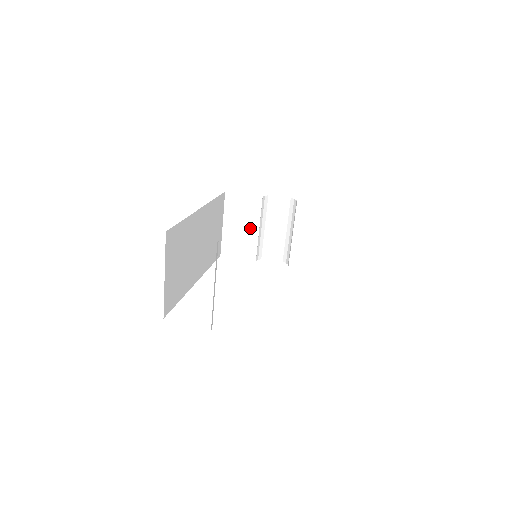
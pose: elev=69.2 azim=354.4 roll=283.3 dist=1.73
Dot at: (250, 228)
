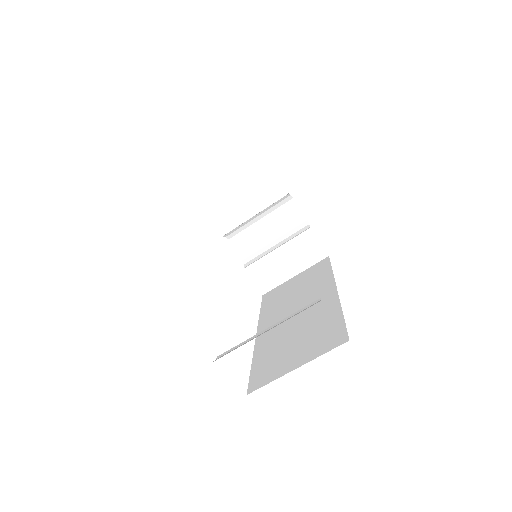
Dot at: (248, 206)
